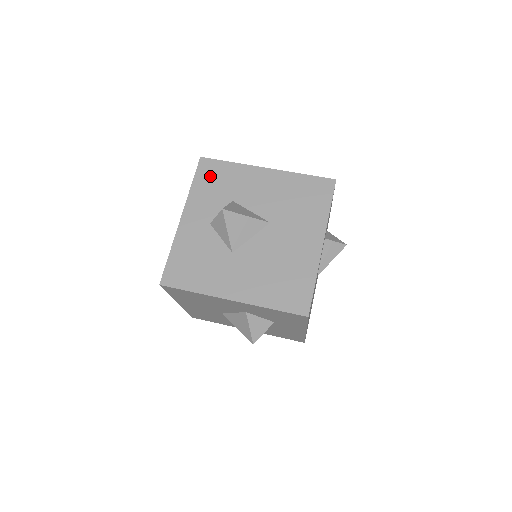
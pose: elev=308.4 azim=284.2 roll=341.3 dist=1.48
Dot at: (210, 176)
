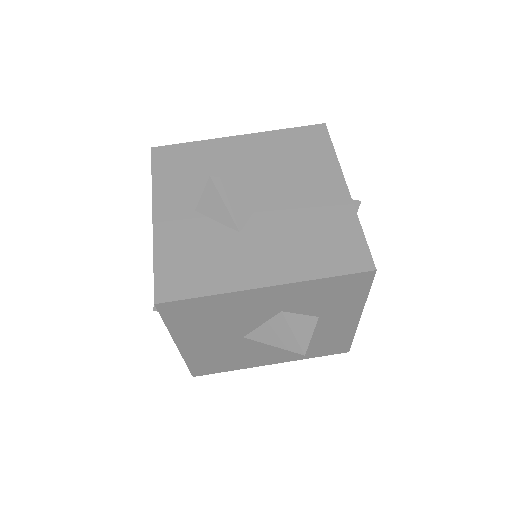
Dot at: (172, 162)
